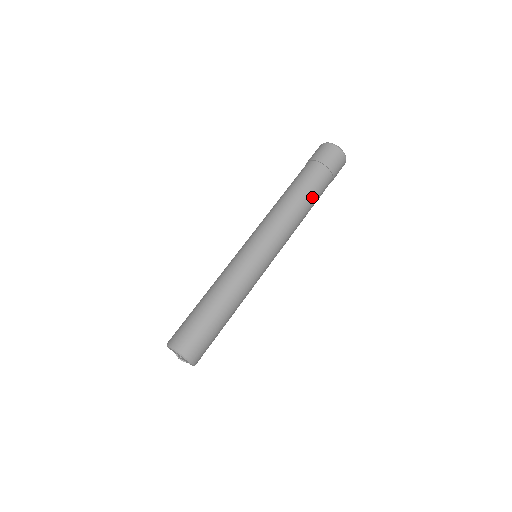
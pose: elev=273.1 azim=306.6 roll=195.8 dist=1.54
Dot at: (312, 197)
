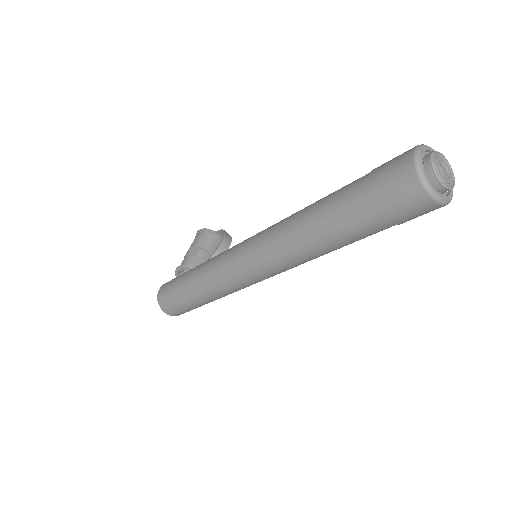
Dot at: (344, 245)
